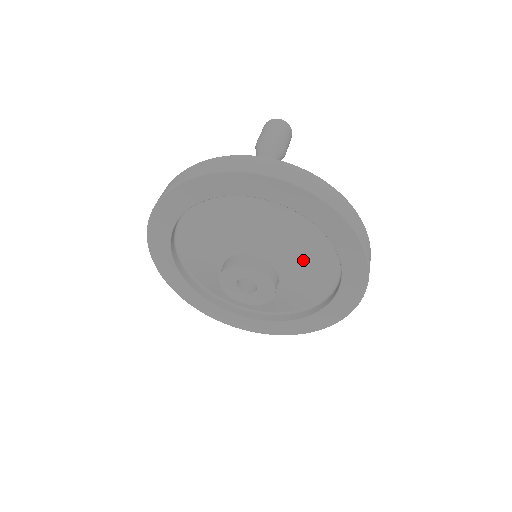
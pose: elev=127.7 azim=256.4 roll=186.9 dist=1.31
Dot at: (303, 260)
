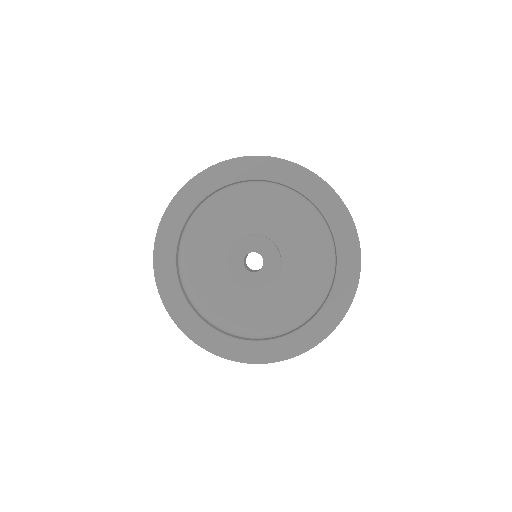
Dot at: (300, 239)
